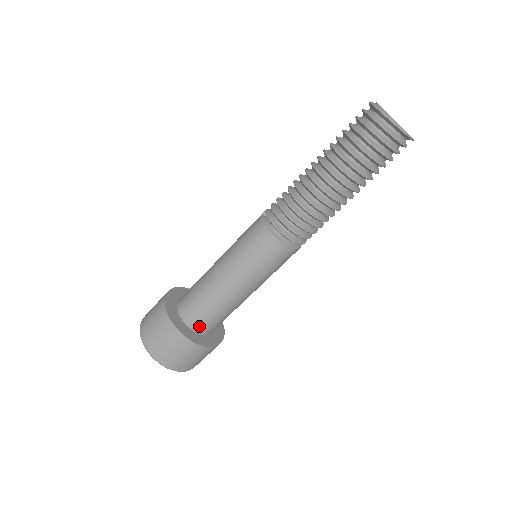
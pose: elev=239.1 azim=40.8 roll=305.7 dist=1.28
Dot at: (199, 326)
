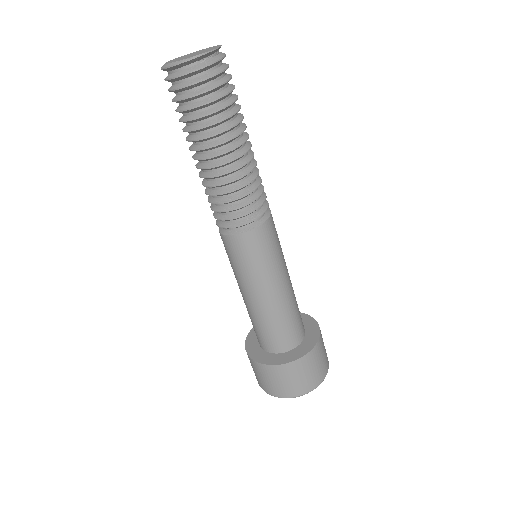
Dot at: (272, 347)
